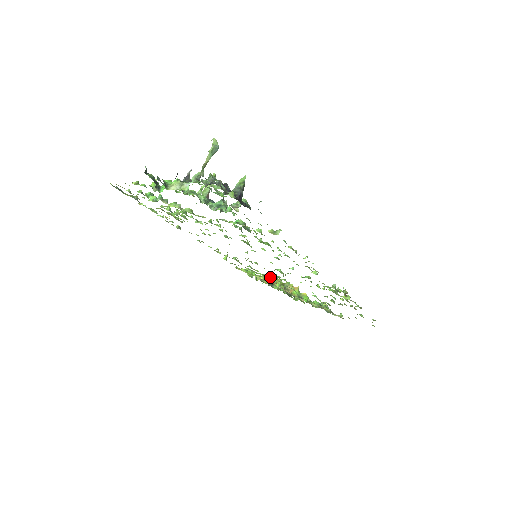
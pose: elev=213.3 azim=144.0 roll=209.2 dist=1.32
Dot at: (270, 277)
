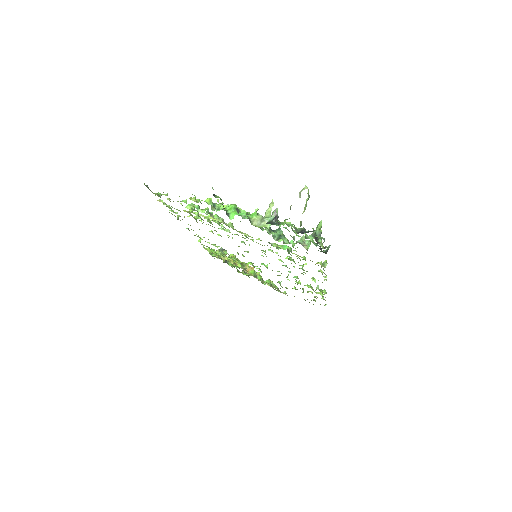
Dot at: occluded
